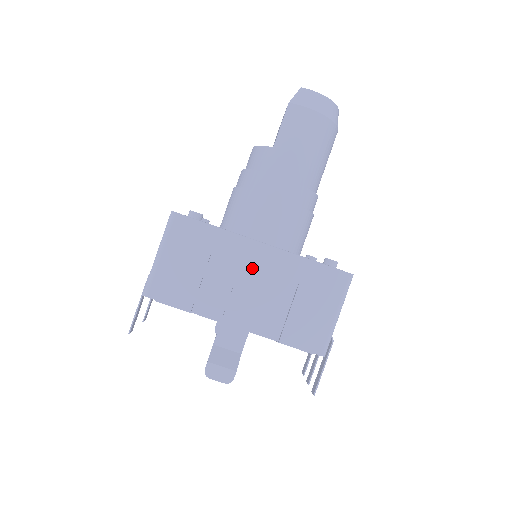
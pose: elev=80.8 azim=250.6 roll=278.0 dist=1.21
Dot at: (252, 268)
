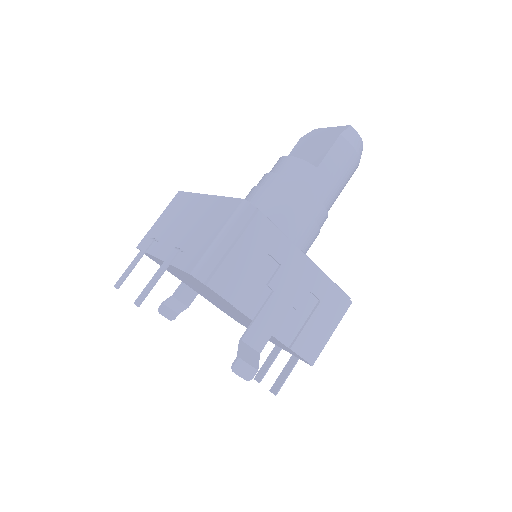
Dot at: (294, 277)
